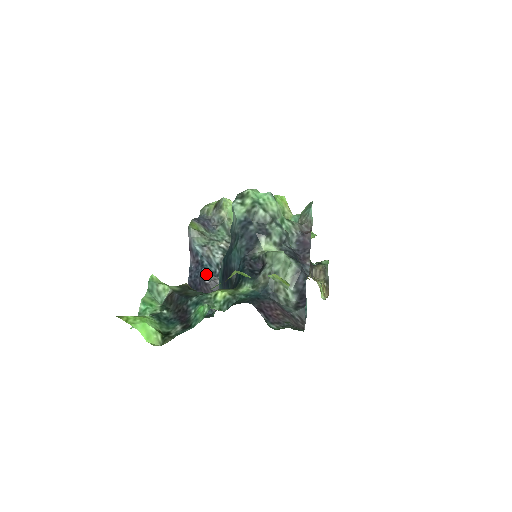
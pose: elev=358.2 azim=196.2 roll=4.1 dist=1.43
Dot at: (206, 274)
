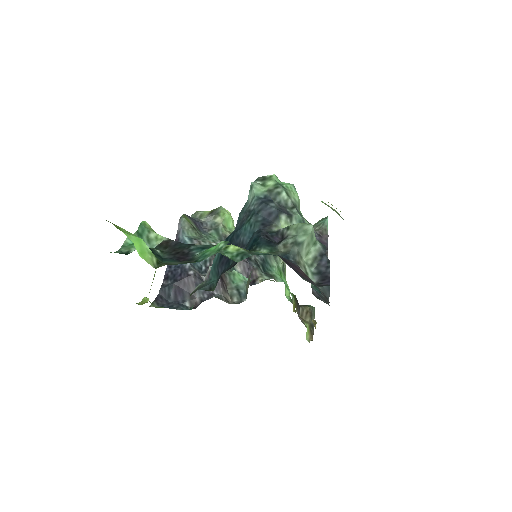
Dot at: (191, 265)
